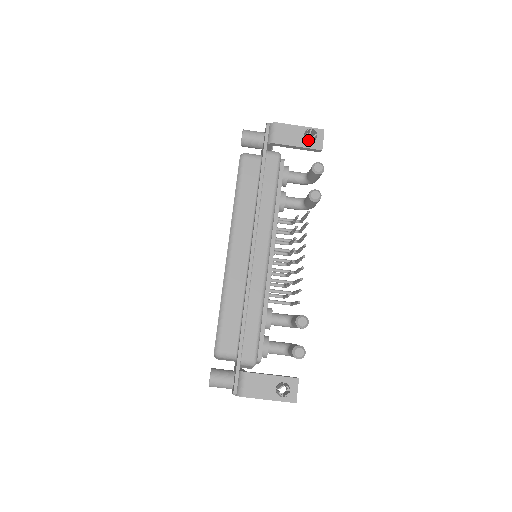
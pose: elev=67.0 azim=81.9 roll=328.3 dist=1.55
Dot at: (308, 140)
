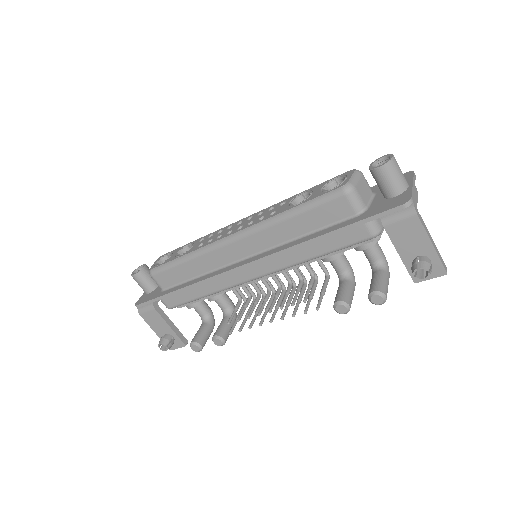
Dot at: (412, 269)
